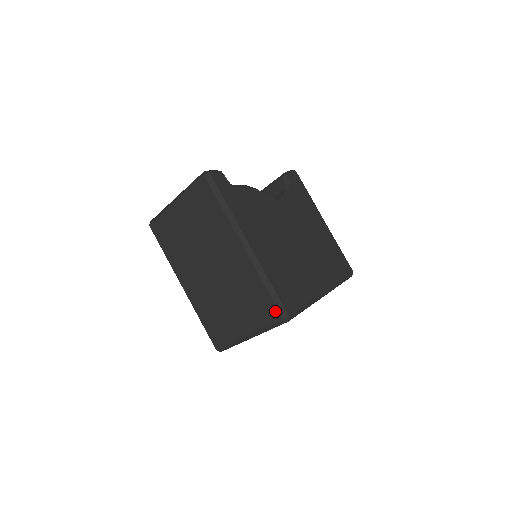
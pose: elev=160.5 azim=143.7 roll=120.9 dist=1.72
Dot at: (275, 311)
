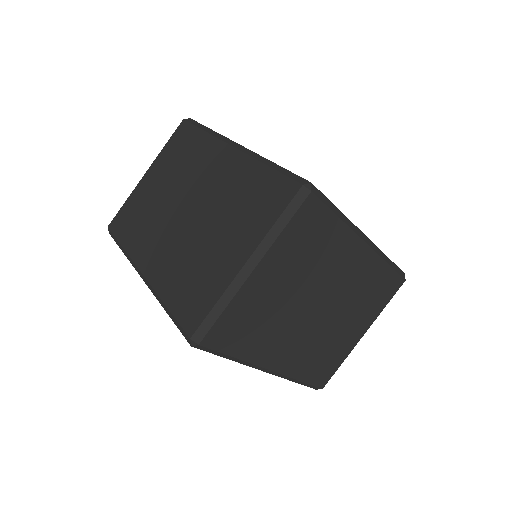
Dot at: (287, 185)
